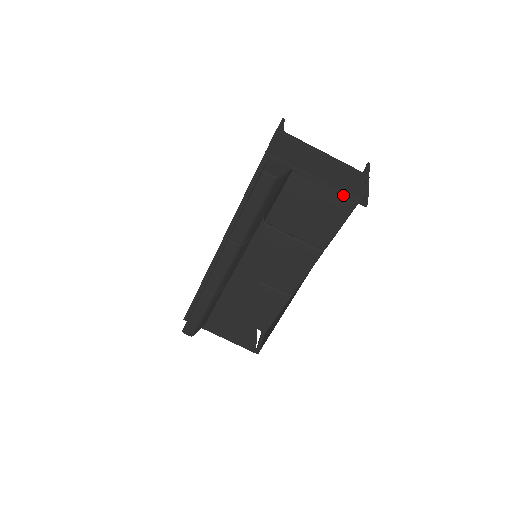
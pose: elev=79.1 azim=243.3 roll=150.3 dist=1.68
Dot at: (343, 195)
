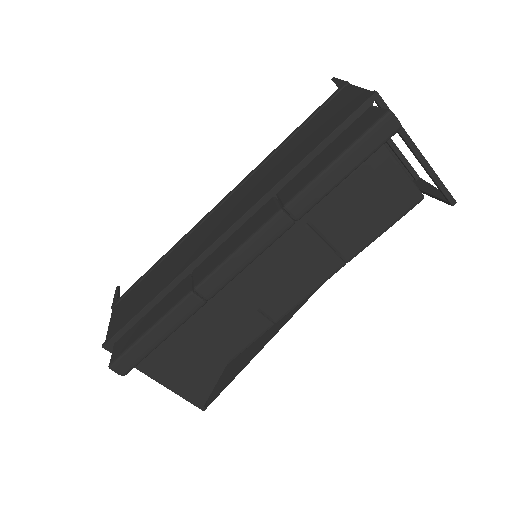
Dot at: (437, 183)
